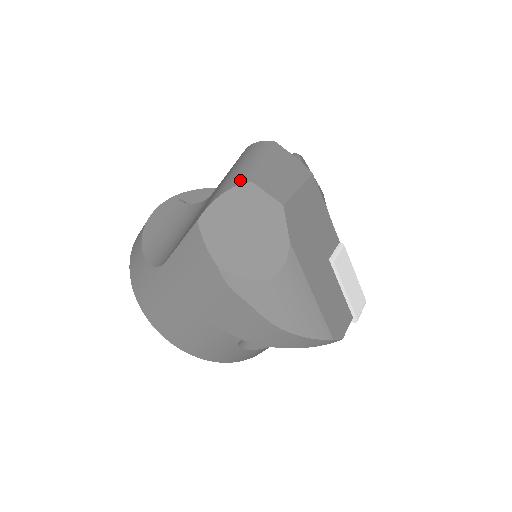
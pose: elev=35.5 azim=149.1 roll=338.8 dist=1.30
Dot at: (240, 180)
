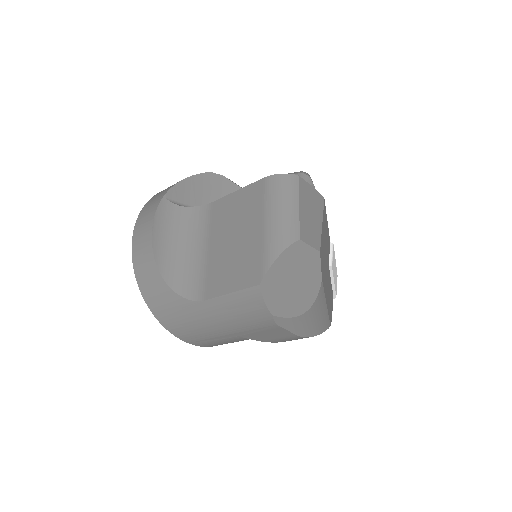
Dot at: (289, 238)
